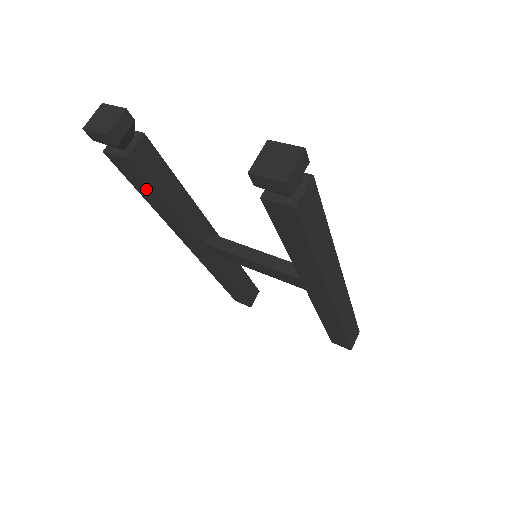
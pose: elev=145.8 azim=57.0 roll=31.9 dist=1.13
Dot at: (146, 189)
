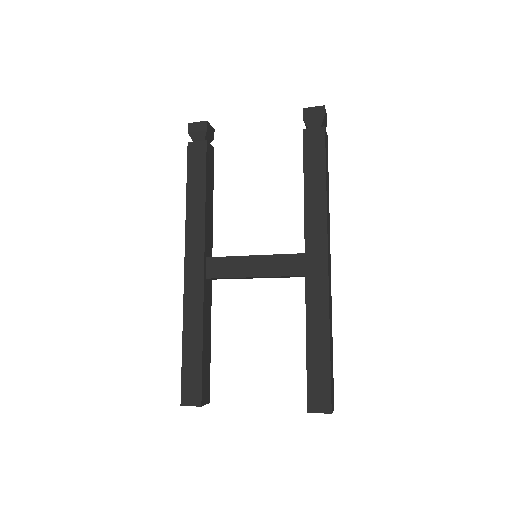
Dot at: (199, 175)
